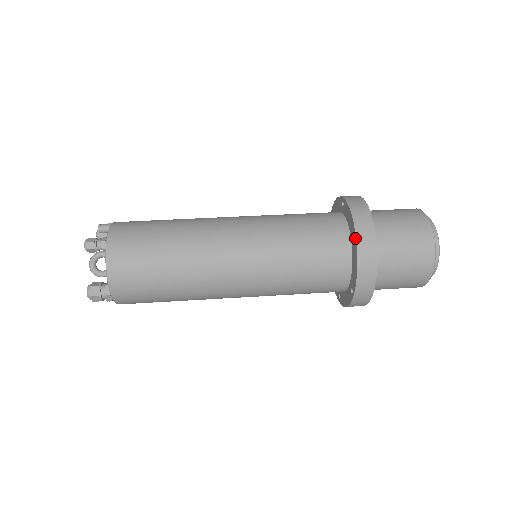
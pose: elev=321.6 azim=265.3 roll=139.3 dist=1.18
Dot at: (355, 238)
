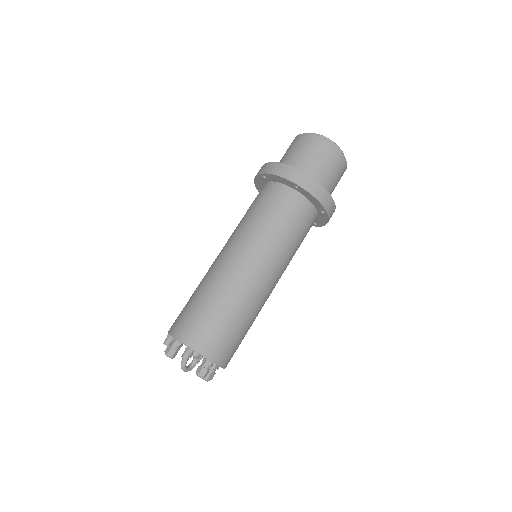
Dot at: (326, 213)
